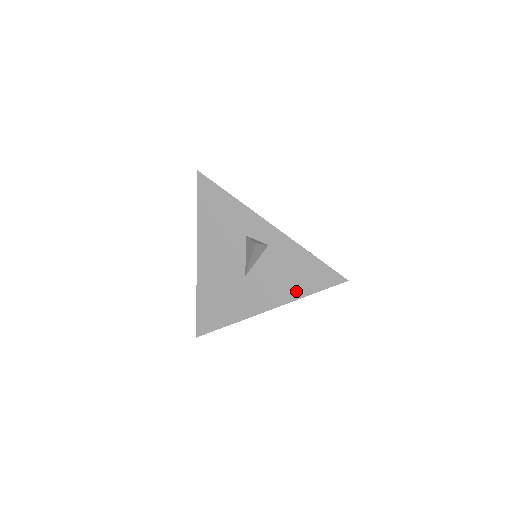
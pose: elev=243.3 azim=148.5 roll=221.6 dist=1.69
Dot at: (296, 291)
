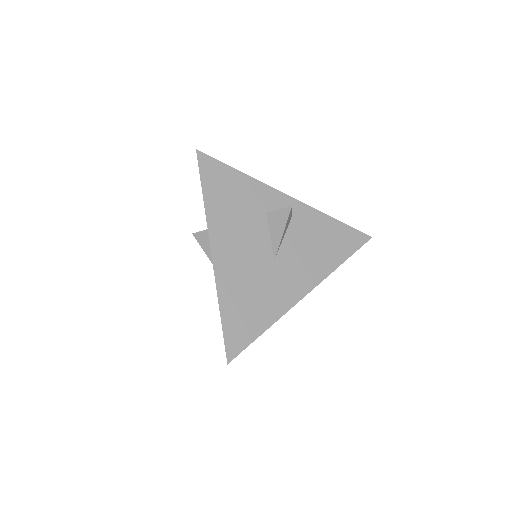
Dot at: (330, 261)
